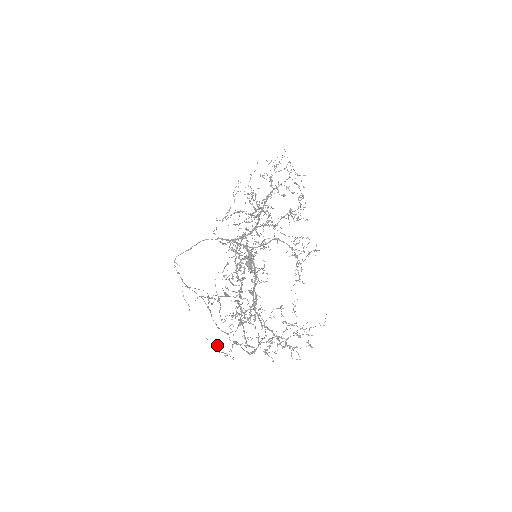
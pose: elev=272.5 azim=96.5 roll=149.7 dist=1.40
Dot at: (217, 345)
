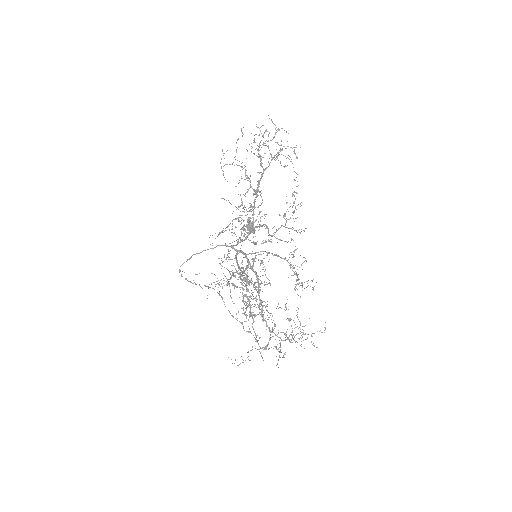
Dot at: (235, 359)
